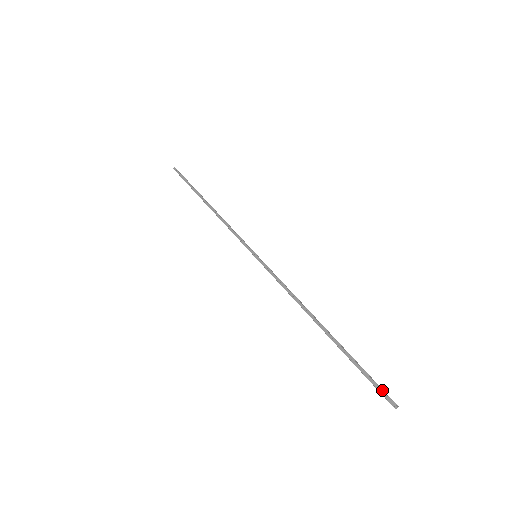
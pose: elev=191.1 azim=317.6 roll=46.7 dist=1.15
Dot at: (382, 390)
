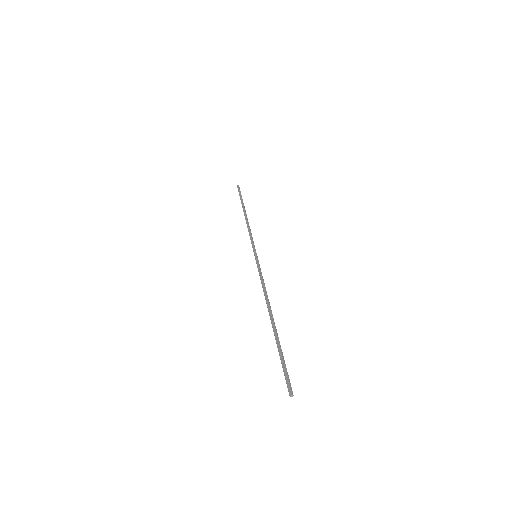
Dot at: (288, 378)
